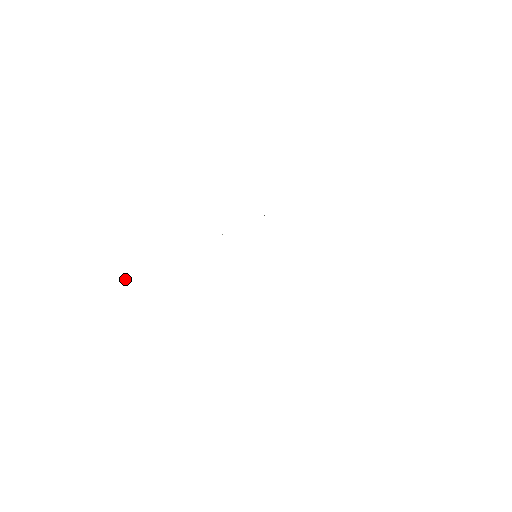
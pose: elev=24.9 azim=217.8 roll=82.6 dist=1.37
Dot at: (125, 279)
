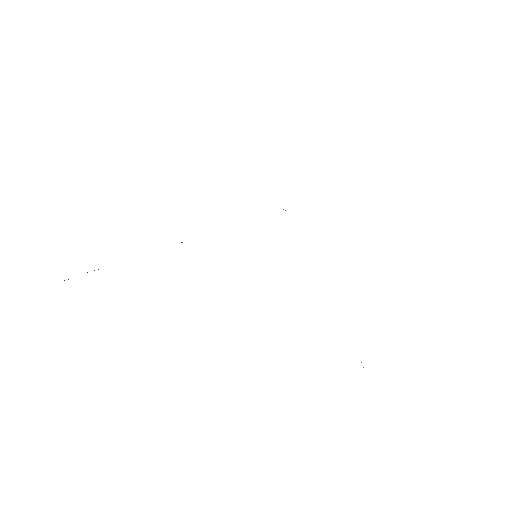
Dot at: occluded
